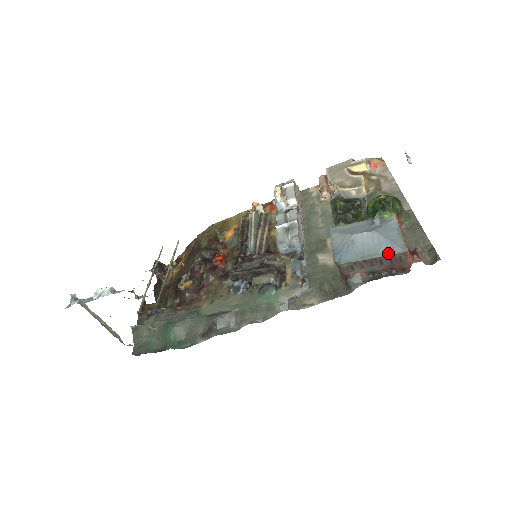
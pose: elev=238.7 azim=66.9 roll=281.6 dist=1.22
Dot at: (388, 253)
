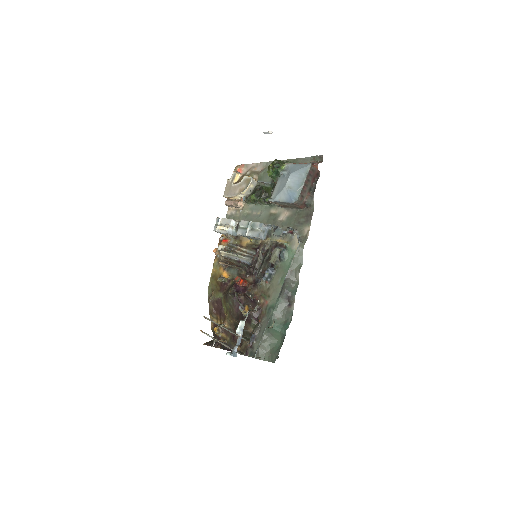
Dot at: (307, 173)
